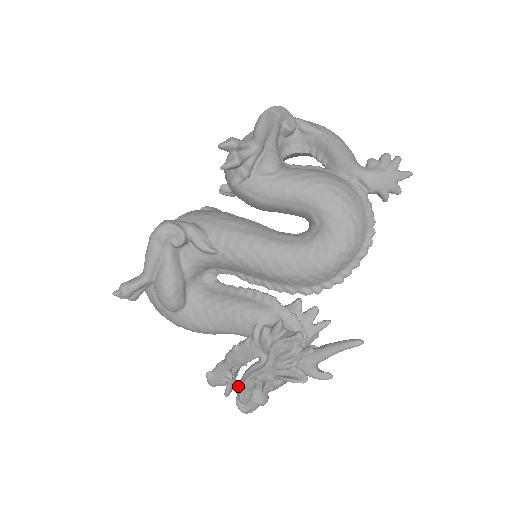
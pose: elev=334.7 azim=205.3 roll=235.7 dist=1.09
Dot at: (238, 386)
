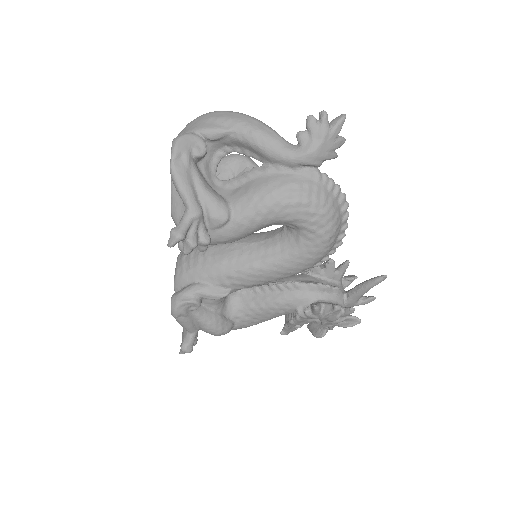
Dot at: occluded
